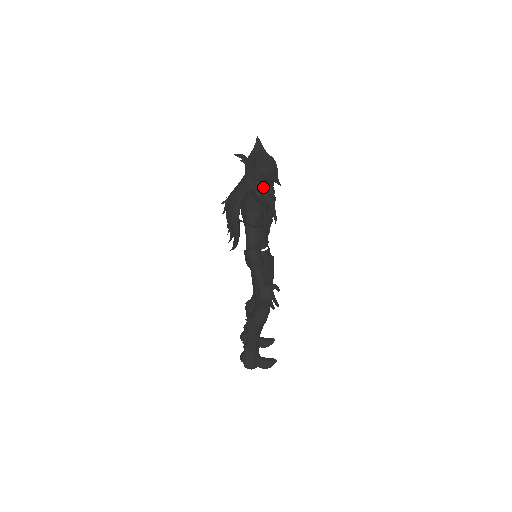
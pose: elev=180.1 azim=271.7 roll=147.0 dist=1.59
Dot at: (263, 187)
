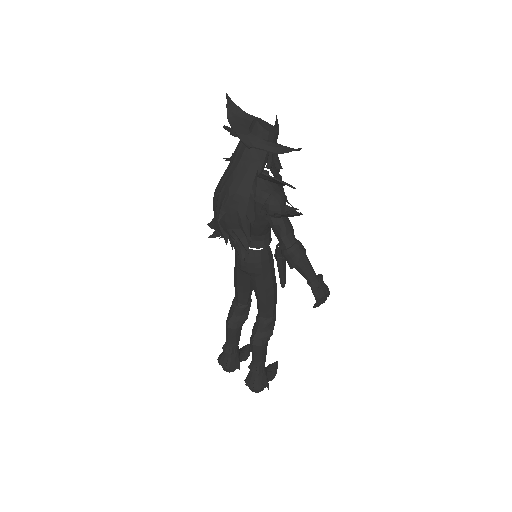
Dot at: (272, 161)
